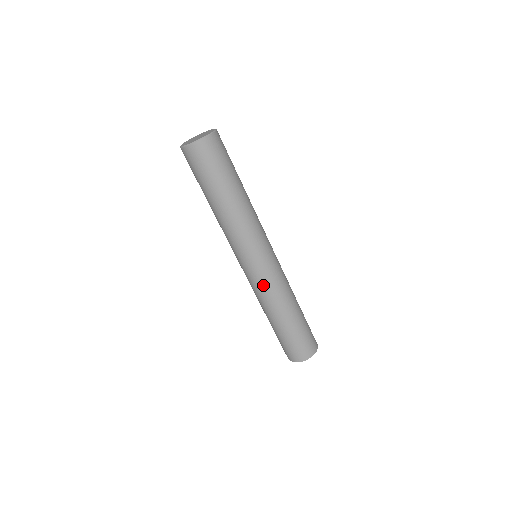
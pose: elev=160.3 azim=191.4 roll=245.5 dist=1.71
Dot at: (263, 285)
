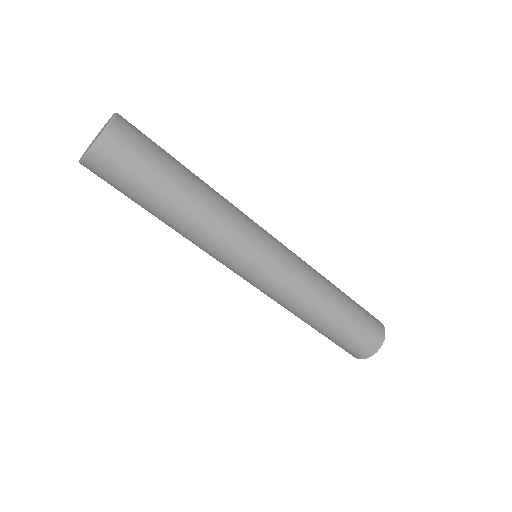
Dot at: (296, 272)
